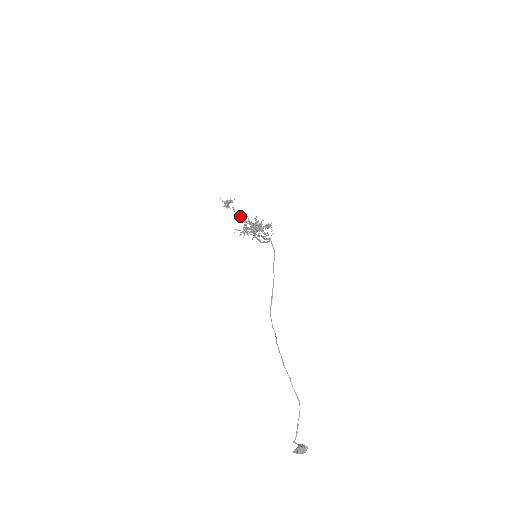
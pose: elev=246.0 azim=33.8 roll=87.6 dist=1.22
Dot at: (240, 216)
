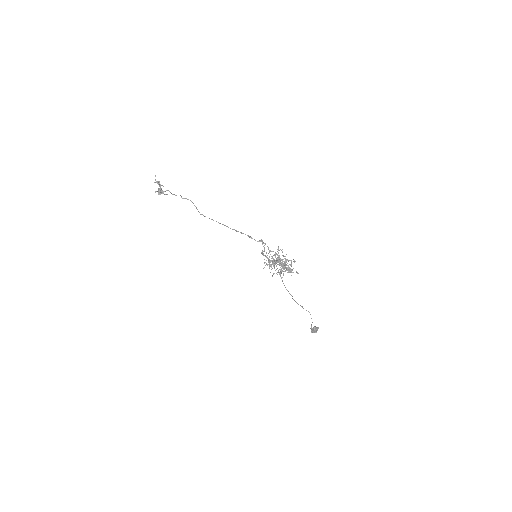
Dot at: (183, 198)
